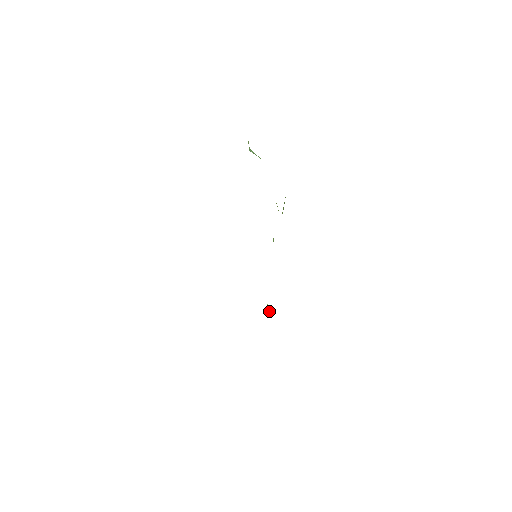
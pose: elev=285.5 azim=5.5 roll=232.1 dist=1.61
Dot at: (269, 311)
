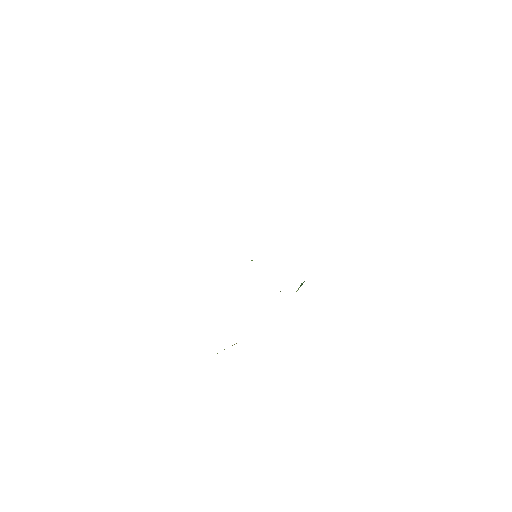
Dot at: occluded
